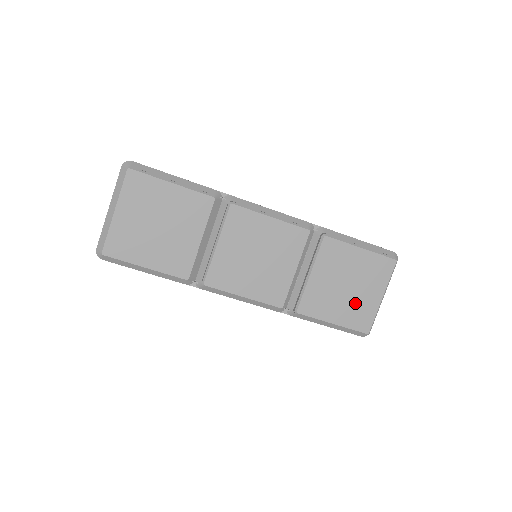
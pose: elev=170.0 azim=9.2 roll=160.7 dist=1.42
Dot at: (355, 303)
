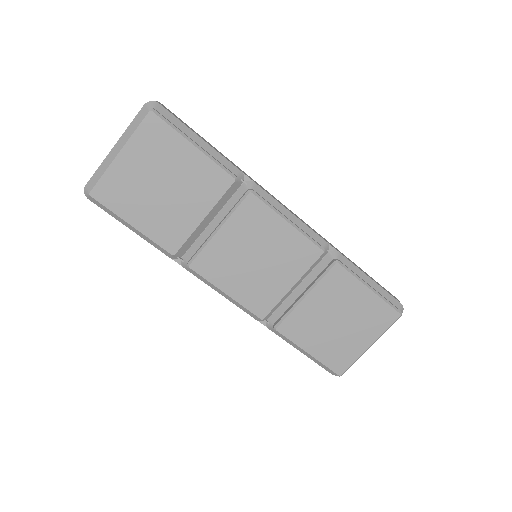
Dot at: (340, 341)
